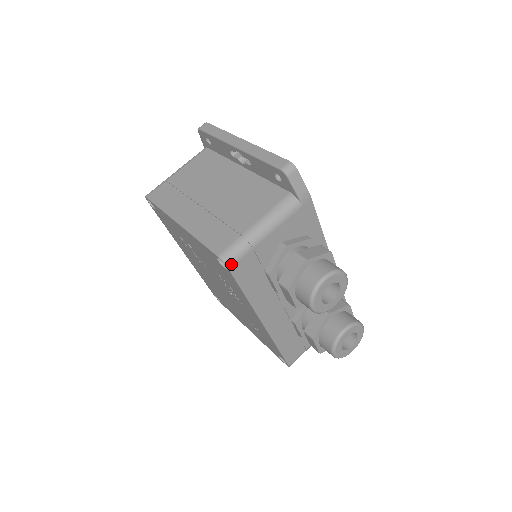
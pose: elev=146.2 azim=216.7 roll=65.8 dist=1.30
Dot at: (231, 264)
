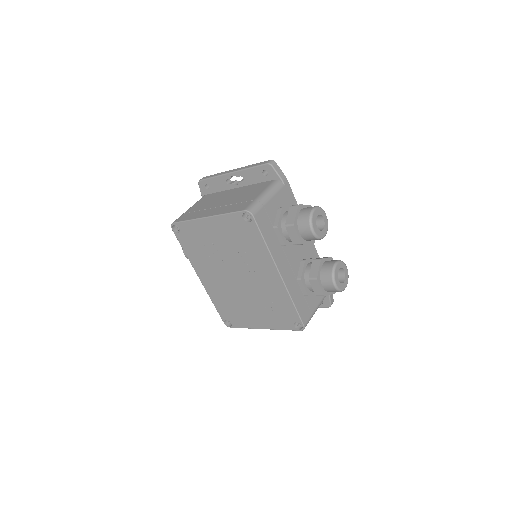
Dot at: (254, 213)
